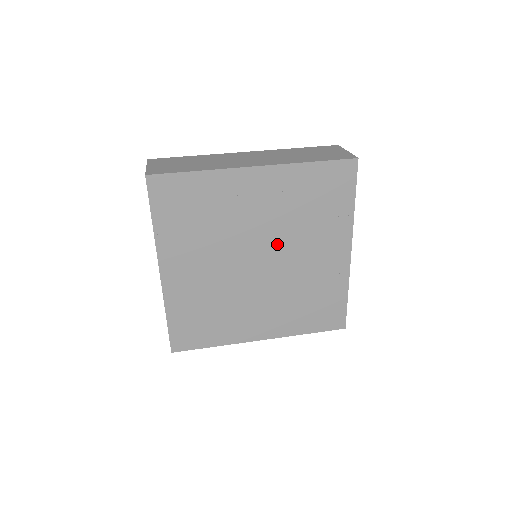
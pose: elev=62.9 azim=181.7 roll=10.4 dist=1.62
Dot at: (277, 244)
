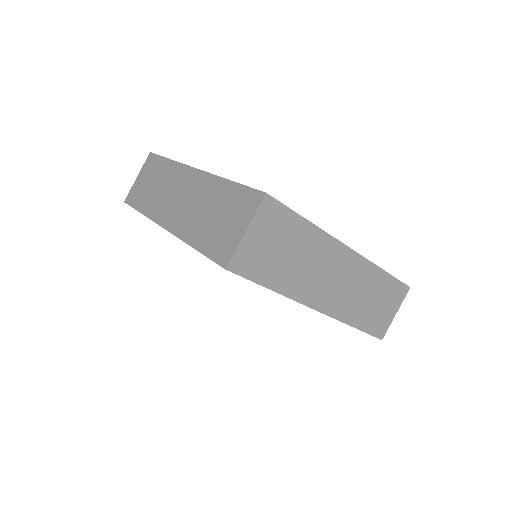
Dot at: occluded
